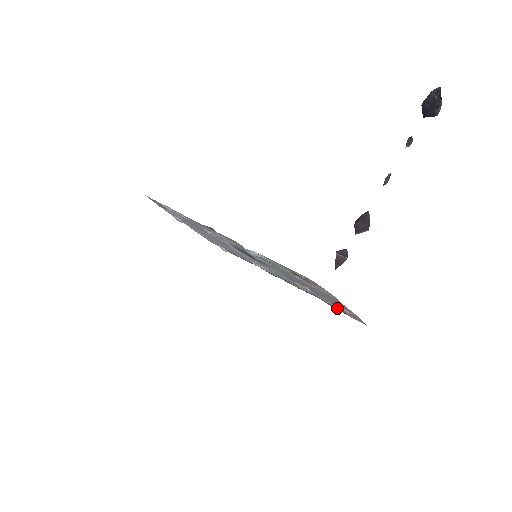
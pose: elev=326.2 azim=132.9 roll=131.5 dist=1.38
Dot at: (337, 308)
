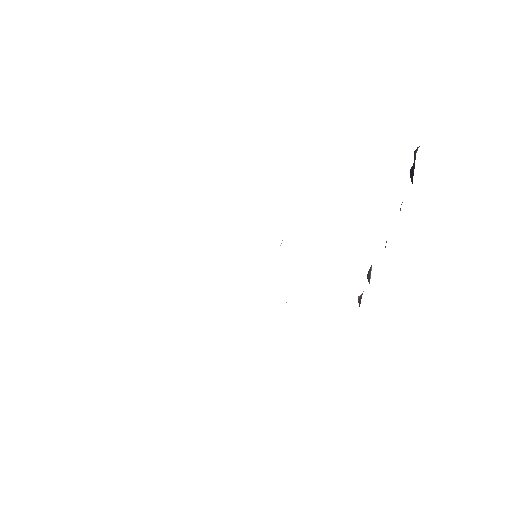
Dot at: occluded
